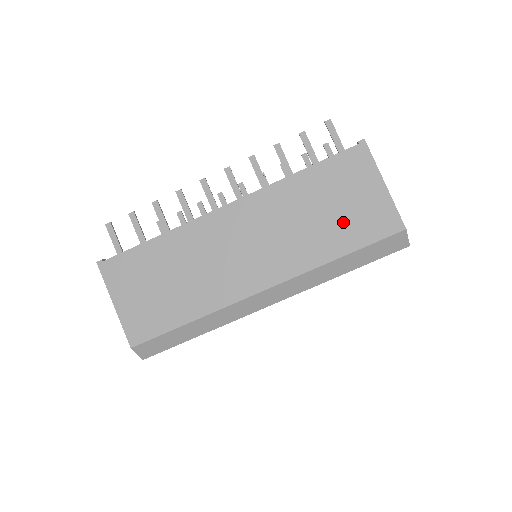
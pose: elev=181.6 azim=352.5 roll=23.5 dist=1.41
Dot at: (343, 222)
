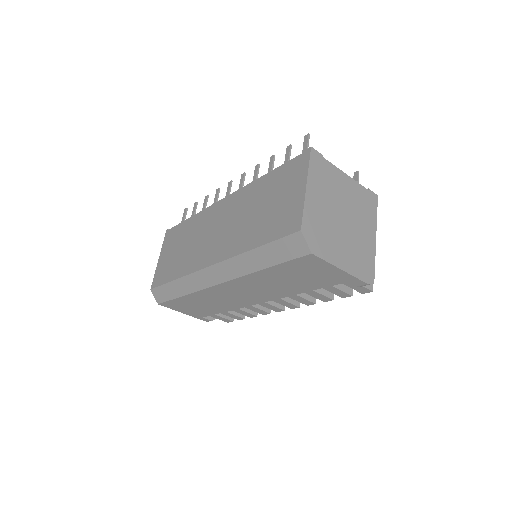
Dot at: (269, 218)
